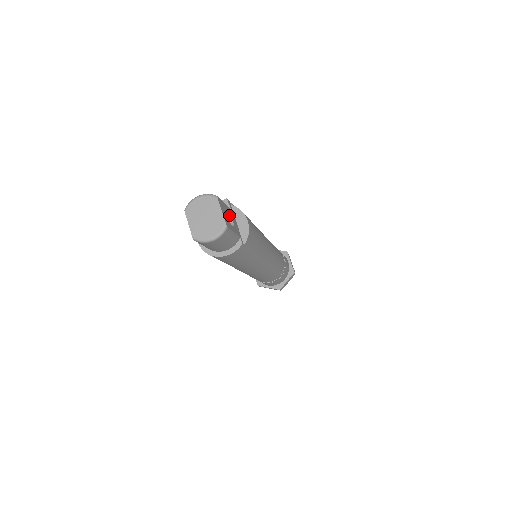
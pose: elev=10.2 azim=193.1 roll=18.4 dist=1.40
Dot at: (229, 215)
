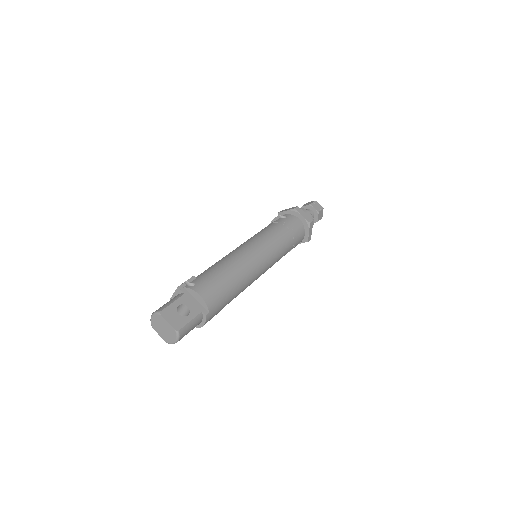
Dot at: (183, 305)
